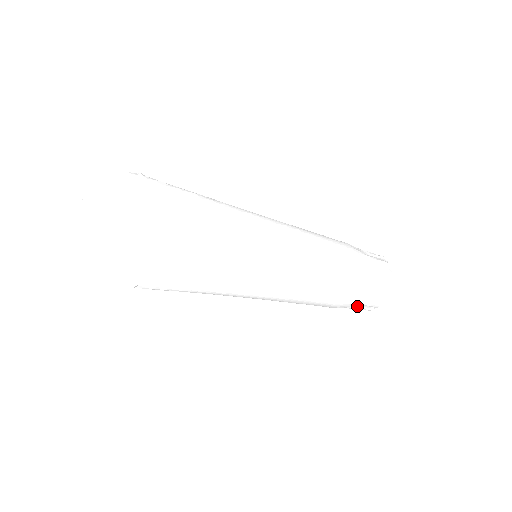
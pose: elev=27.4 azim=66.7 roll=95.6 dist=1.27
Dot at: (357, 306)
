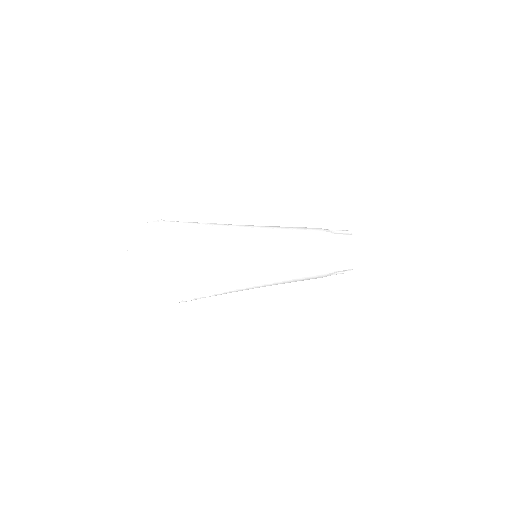
Dot at: (337, 272)
